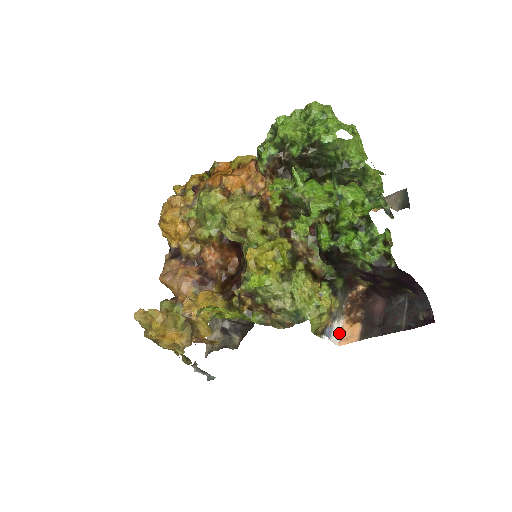
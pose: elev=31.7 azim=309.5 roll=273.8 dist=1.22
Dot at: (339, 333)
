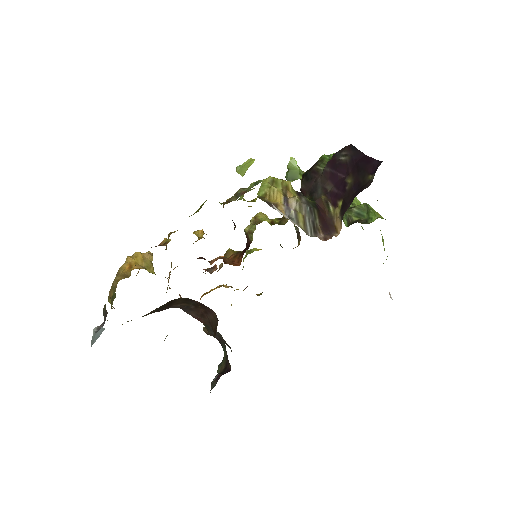
Dot at: (286, 217)
